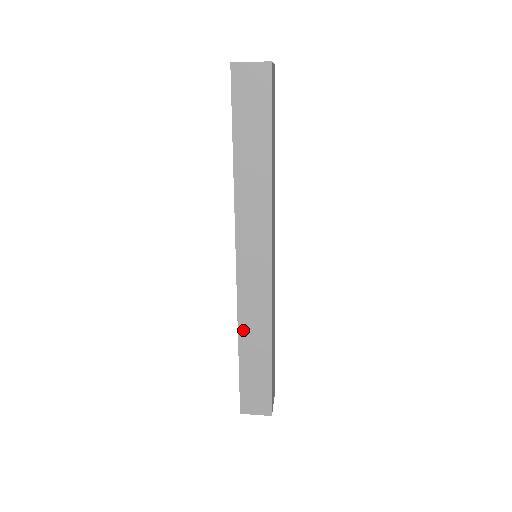
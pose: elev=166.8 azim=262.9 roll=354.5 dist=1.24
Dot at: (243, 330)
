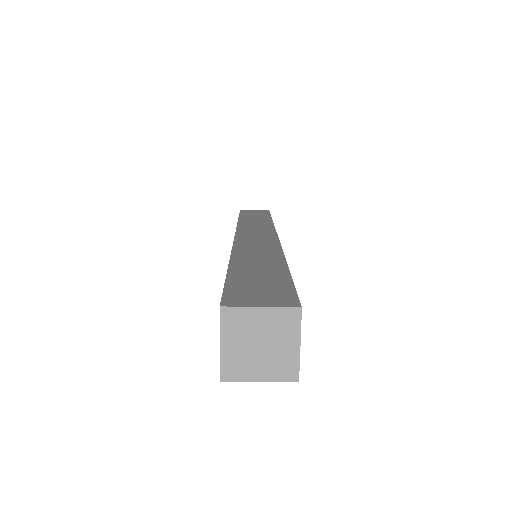
Dot at: (239, 255)
